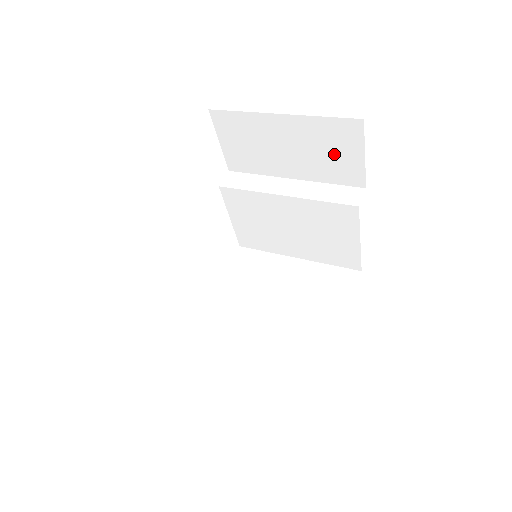
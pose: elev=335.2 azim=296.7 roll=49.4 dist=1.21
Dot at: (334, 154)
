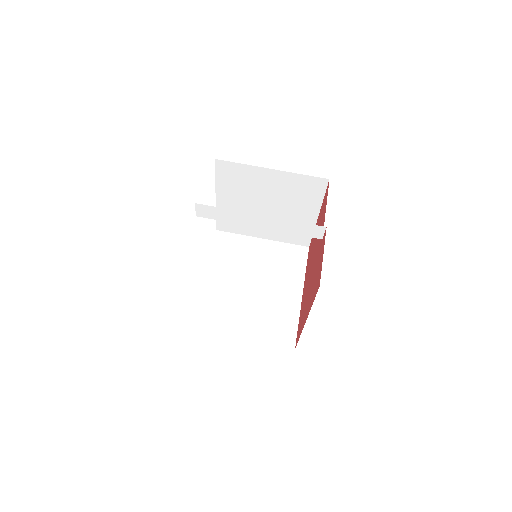
Dot at: occluded
